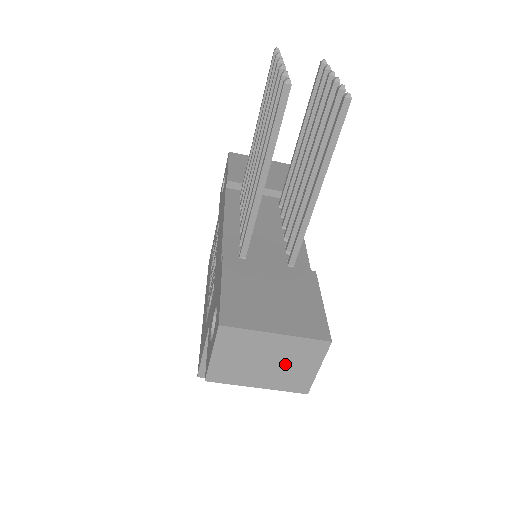
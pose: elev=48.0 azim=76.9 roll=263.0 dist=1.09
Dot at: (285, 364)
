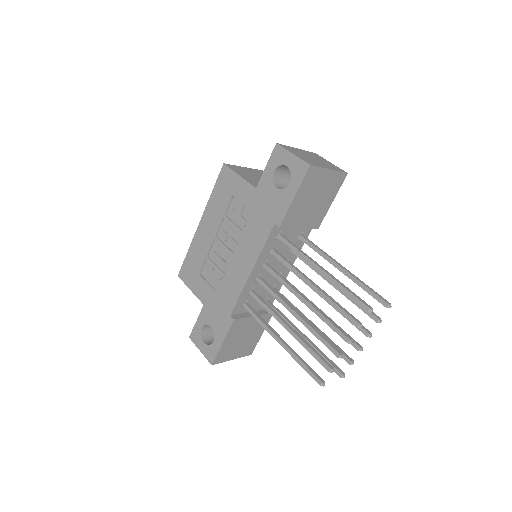
Dot at: occluded
